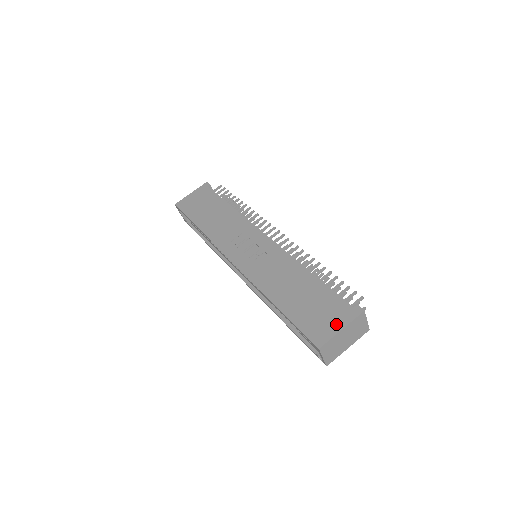
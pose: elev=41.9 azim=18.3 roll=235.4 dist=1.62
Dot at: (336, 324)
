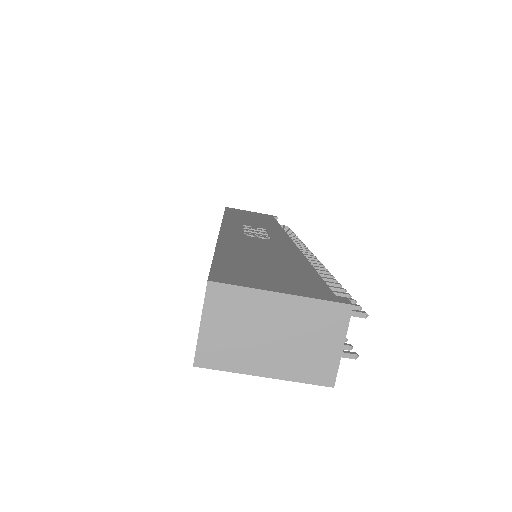
Dot at: (279, 286)
